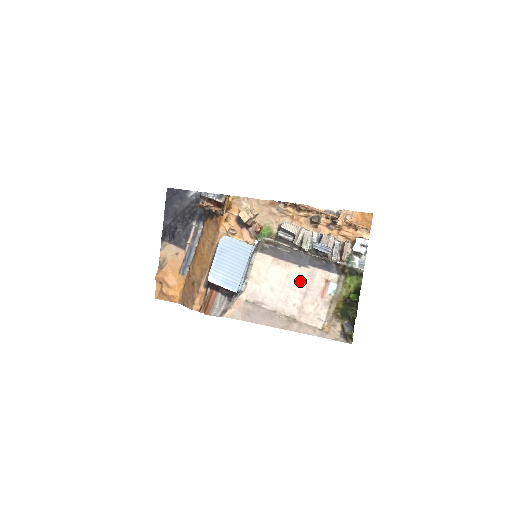
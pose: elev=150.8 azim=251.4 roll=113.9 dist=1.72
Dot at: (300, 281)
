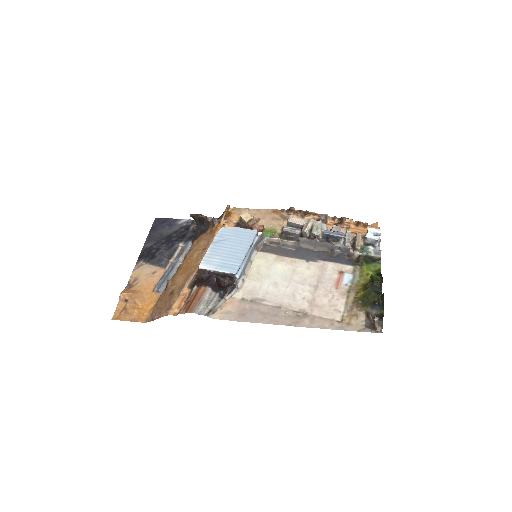
Dot at: (309, 275)
